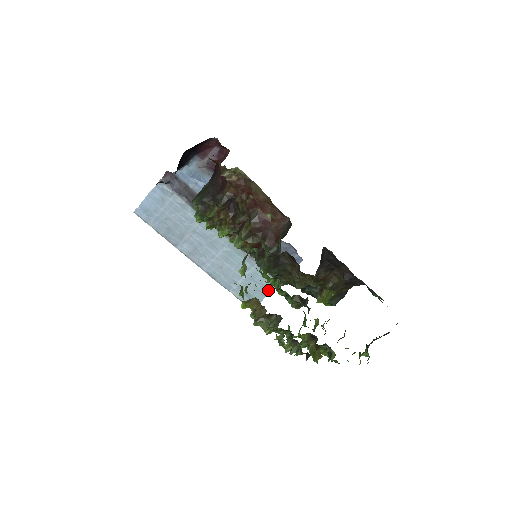
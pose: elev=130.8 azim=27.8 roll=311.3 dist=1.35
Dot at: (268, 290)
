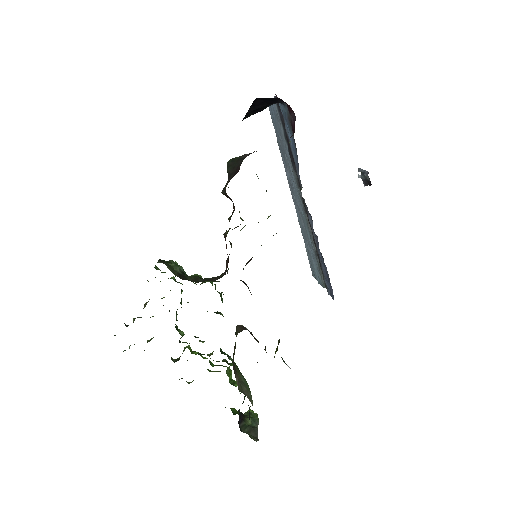
Dot at: (319, 280)
